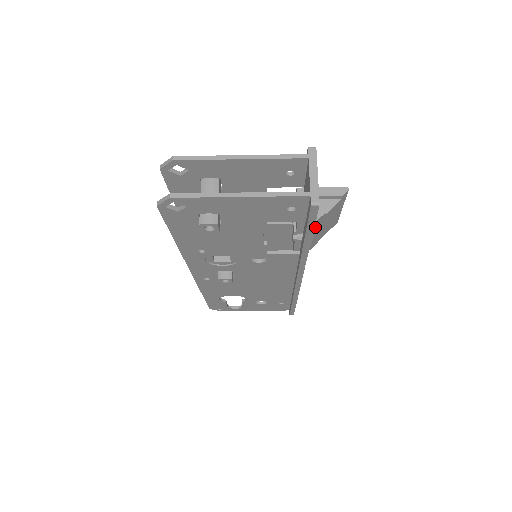
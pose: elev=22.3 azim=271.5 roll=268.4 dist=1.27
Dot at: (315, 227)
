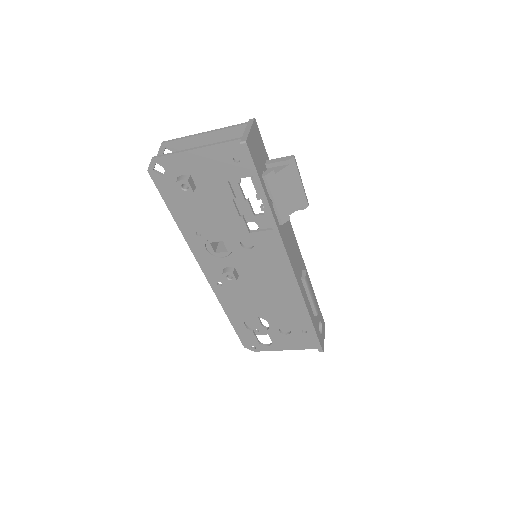
Dot at: (269, 186)
